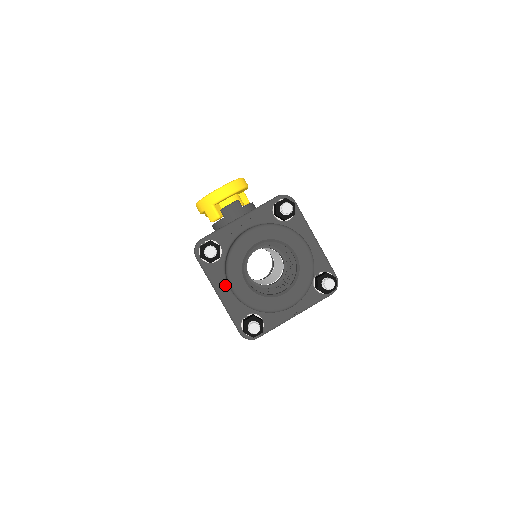
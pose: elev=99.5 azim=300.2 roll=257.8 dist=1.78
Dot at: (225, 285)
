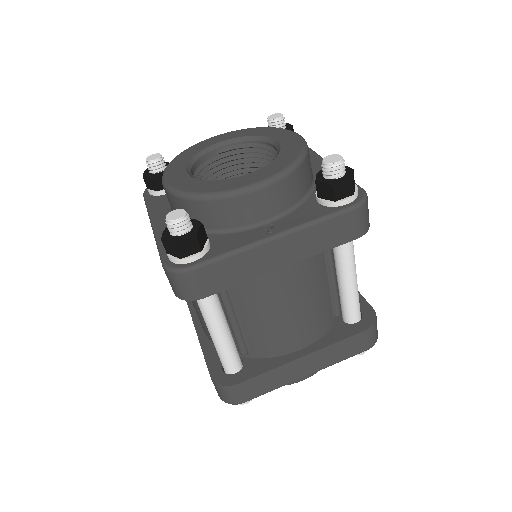
Dot at: (168, 212)
